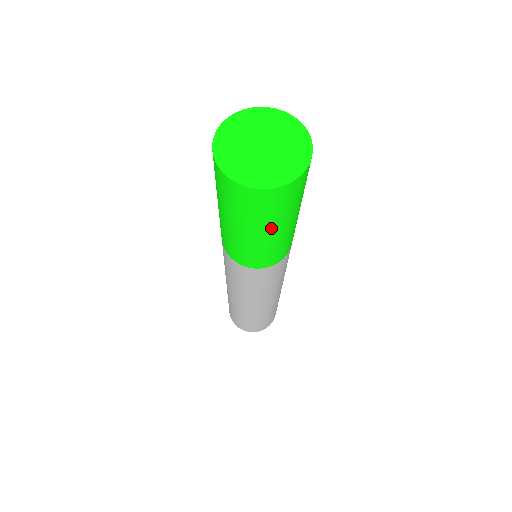
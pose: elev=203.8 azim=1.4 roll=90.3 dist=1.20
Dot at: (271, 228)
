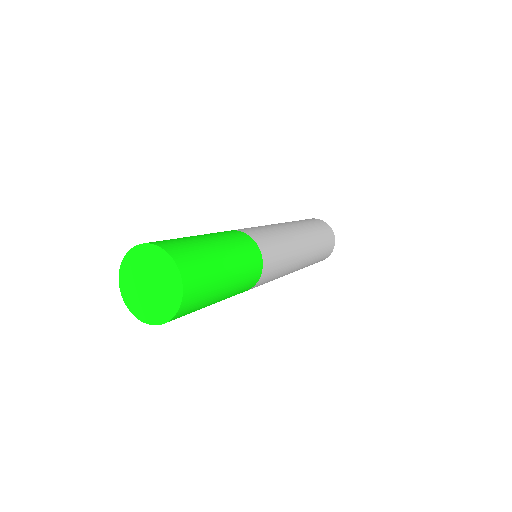
Dot at: (210, 304)
